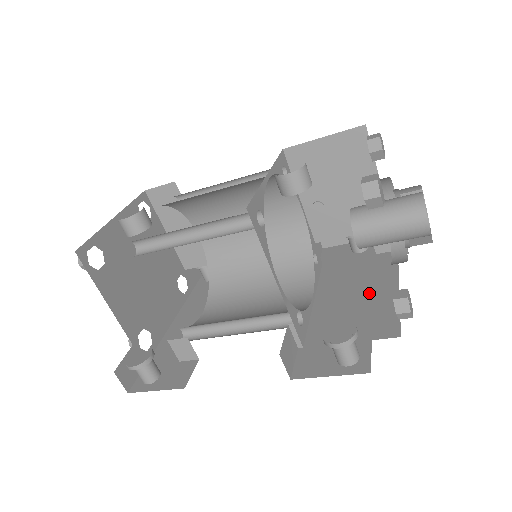
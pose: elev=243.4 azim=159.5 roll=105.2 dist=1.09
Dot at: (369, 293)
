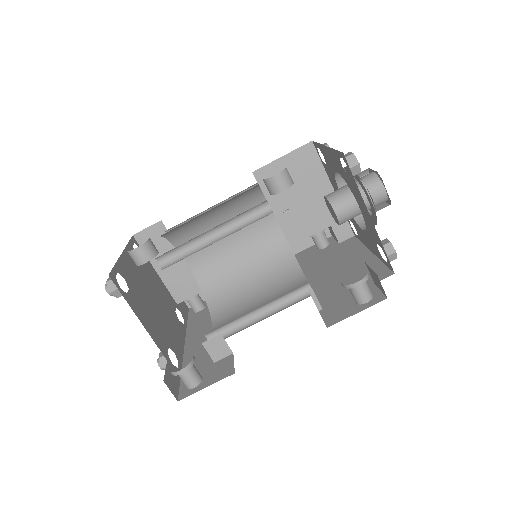
Dot at: (351, 263)
